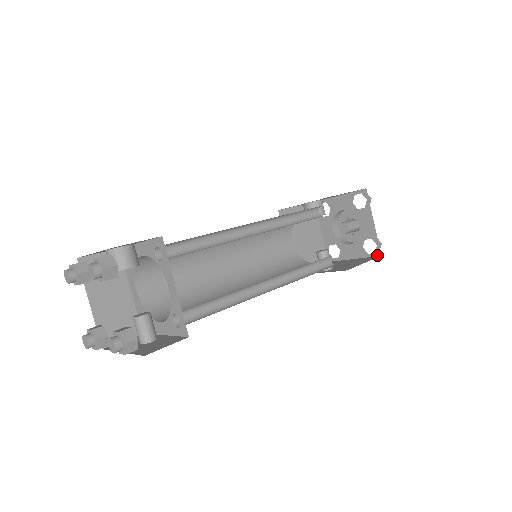
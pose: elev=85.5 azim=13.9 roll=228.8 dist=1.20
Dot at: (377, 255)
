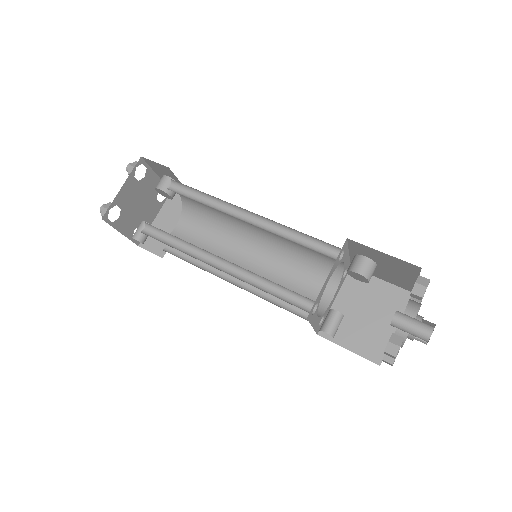
Dot at: occluded
